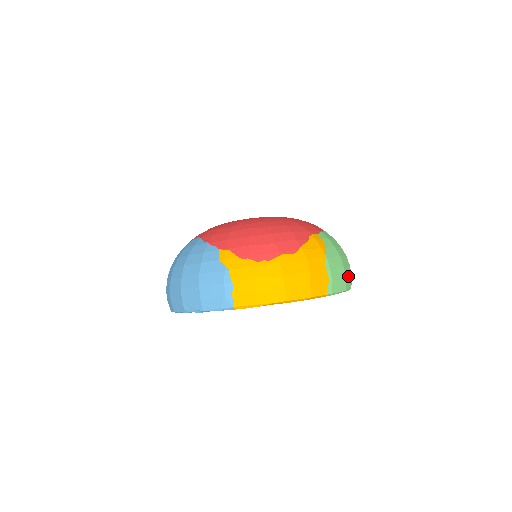
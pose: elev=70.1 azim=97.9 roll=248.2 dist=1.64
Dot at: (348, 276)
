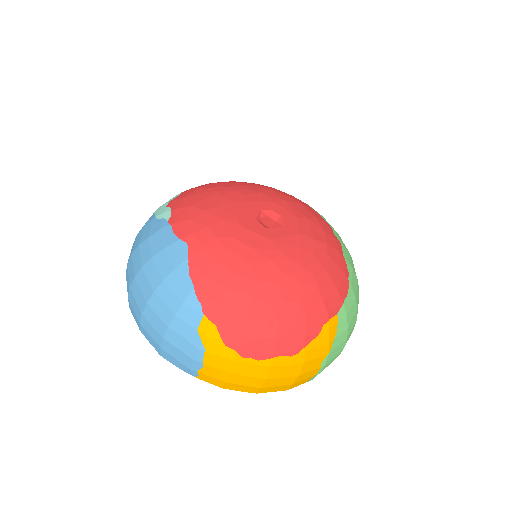
Dot at: occluded
